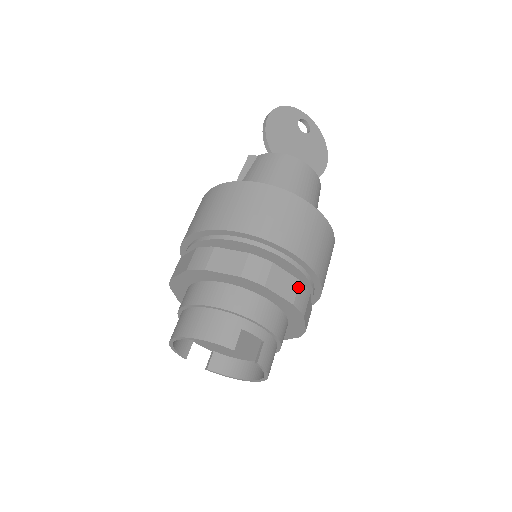
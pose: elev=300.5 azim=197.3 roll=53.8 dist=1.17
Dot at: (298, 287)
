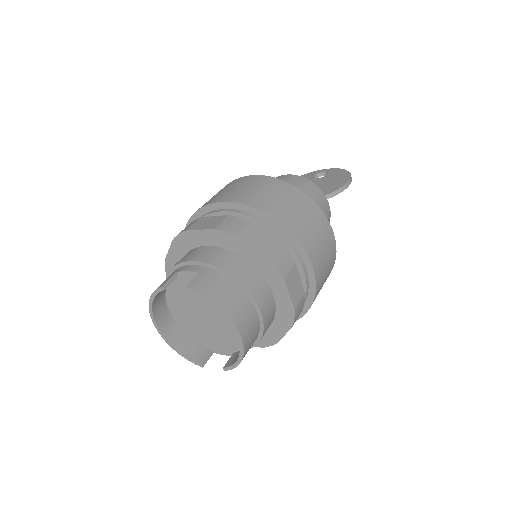
Dot at: (225, 219)
